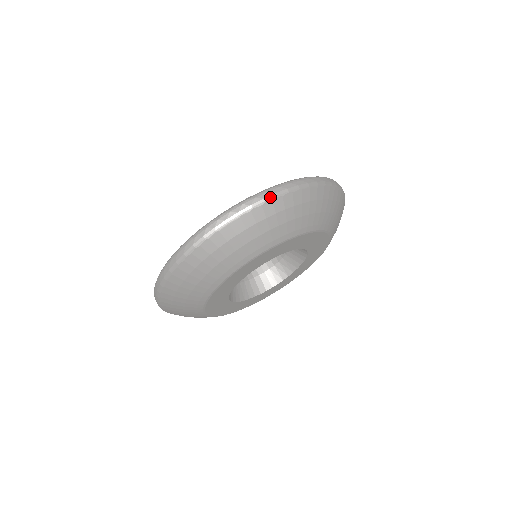
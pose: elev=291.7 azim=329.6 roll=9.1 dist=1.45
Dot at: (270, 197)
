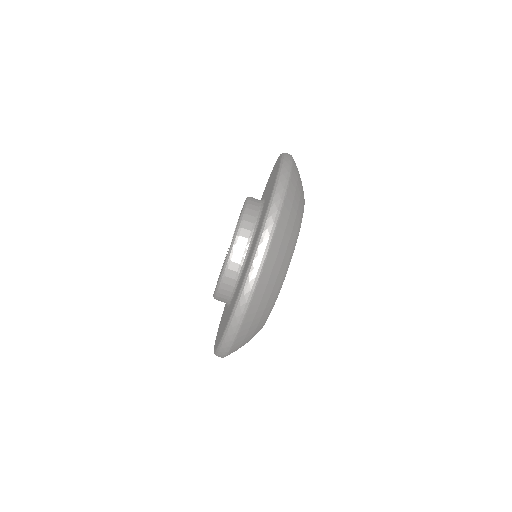
Dot at: (255, 284)
